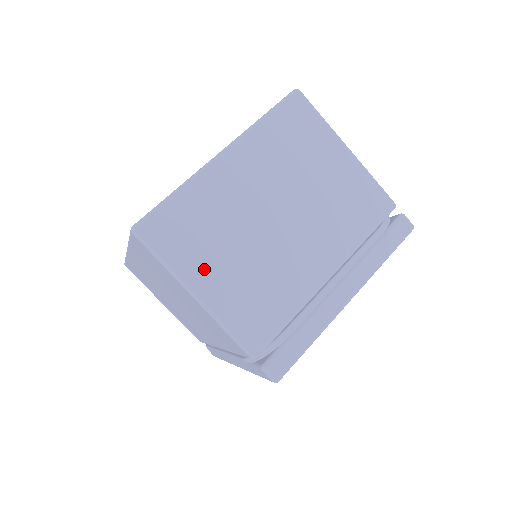
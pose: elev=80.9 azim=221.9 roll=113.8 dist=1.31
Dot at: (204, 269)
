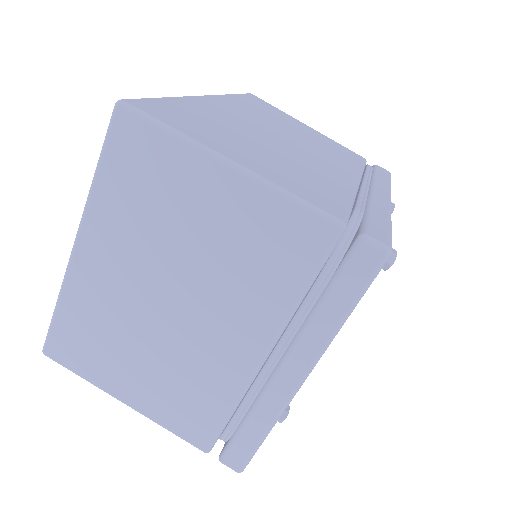
Dot at: (118, 378)
